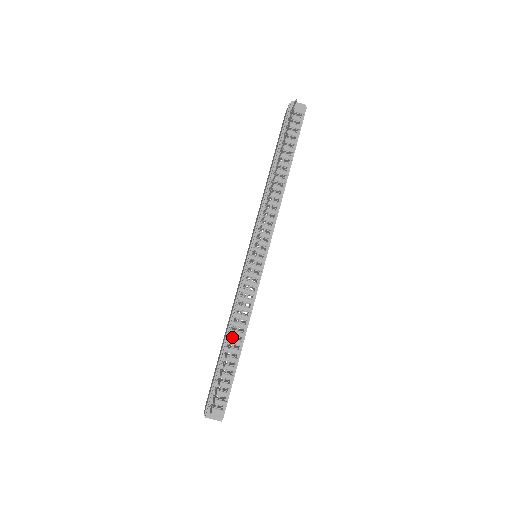
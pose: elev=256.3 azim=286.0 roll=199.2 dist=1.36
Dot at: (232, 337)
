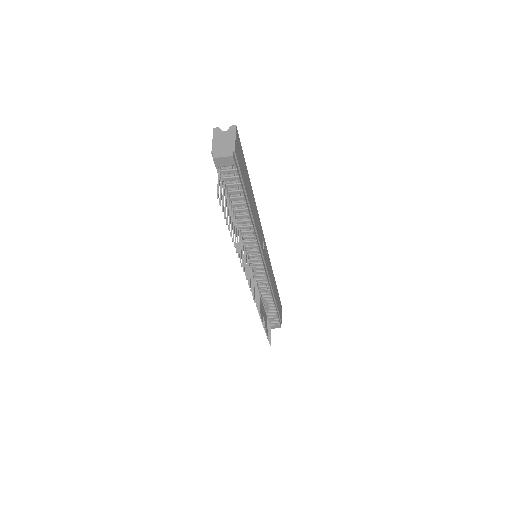
Dot at: occluded
